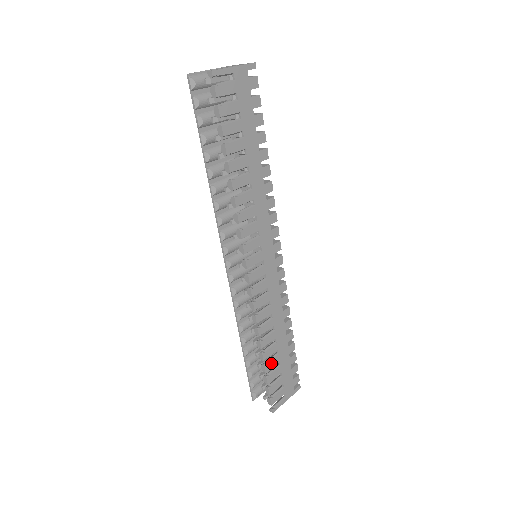
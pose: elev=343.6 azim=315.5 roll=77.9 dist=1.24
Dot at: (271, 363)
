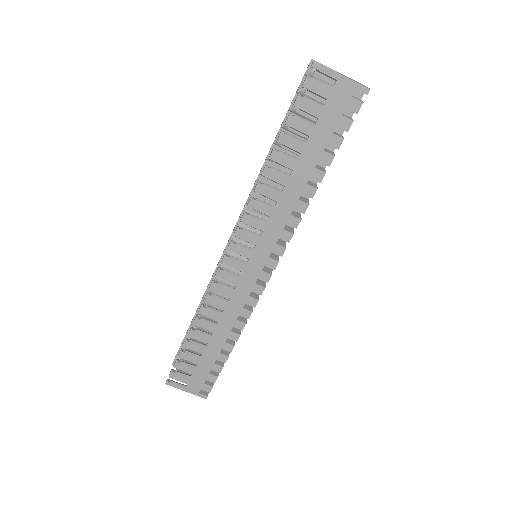
Dot at: (193, 346)
